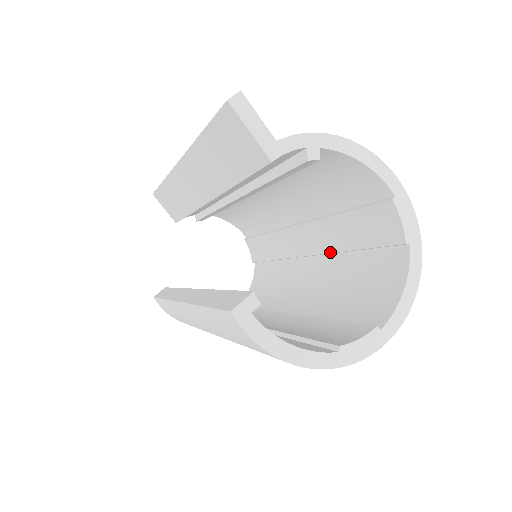
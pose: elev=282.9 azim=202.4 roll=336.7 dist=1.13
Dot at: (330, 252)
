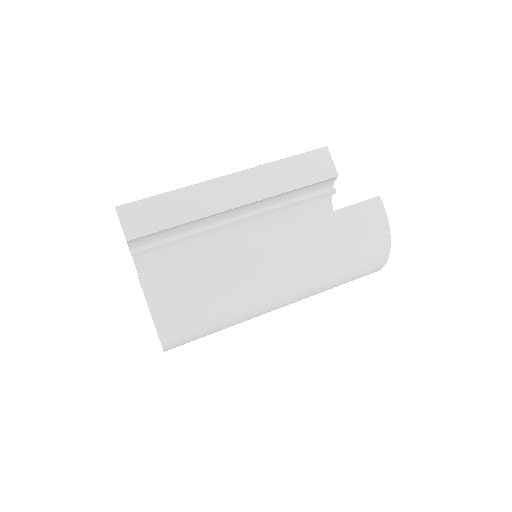
Dot at: occluded
